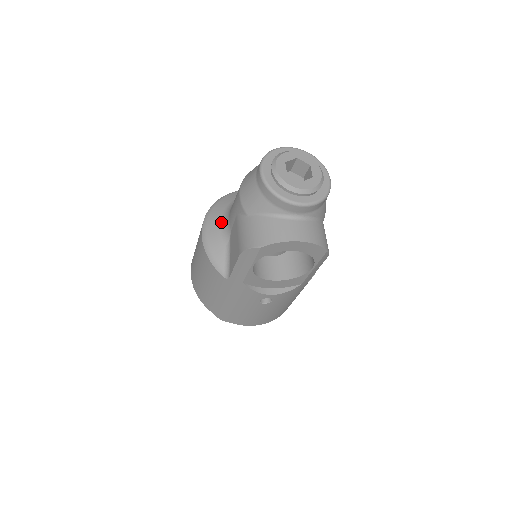
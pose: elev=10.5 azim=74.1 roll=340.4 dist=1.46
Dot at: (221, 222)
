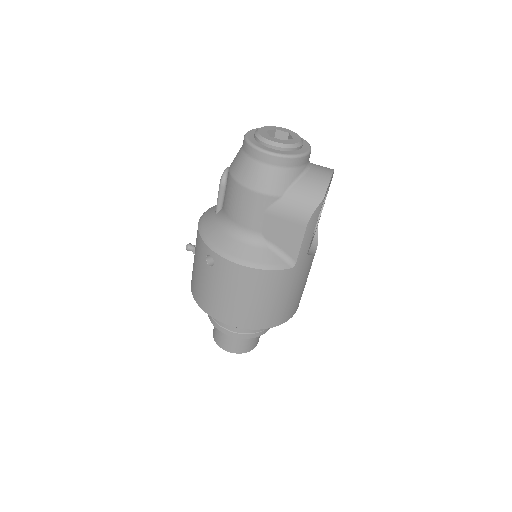
Dot at: (241, 241)
